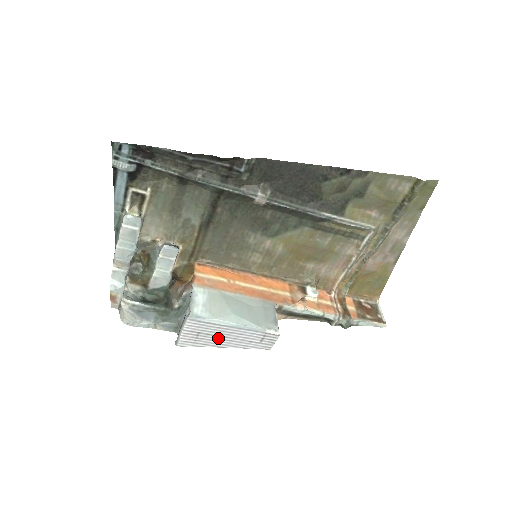
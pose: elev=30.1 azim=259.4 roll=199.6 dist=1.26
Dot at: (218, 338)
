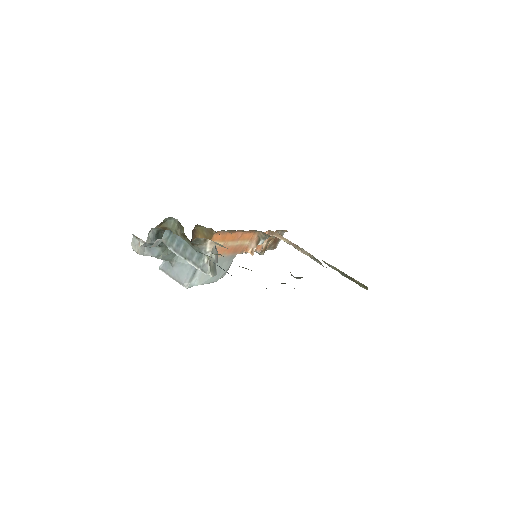
Dot at: occluded
